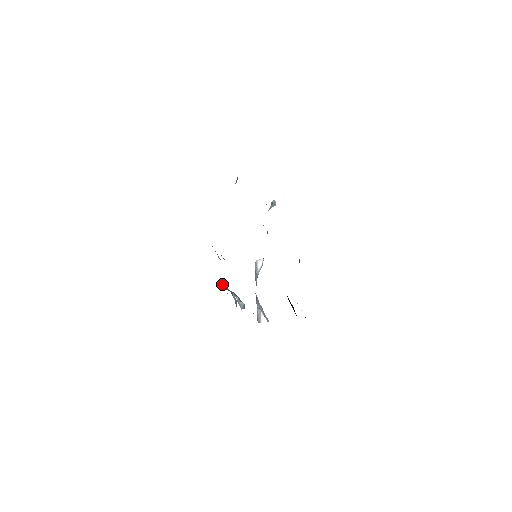
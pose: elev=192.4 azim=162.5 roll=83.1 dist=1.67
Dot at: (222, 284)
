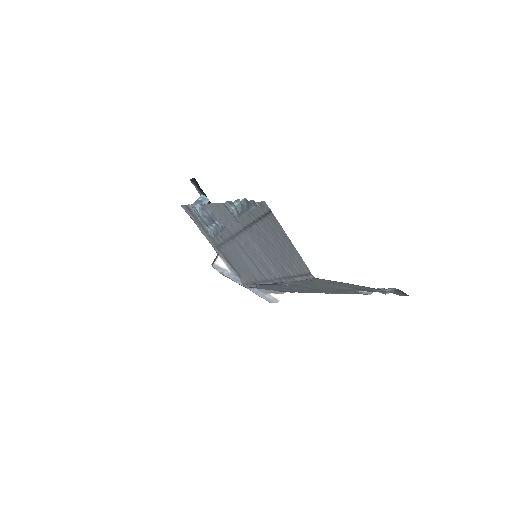
Dot at: occluded
